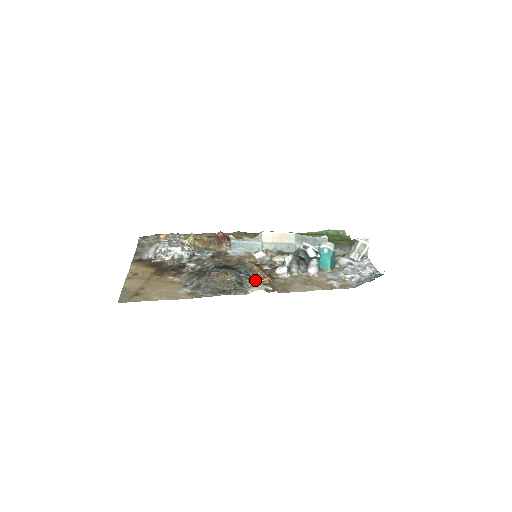
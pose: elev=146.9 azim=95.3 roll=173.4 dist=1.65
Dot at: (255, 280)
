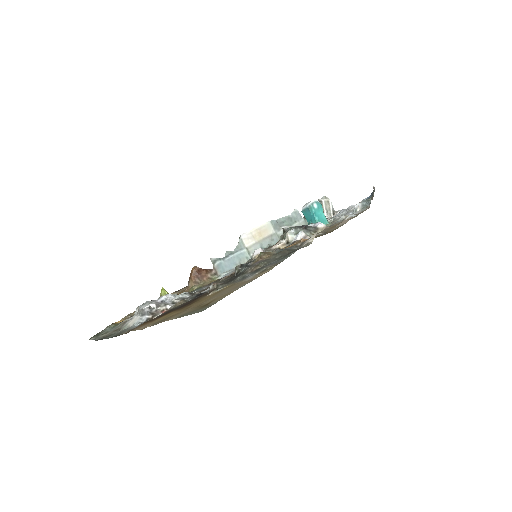
Dot at: (294, 245)
